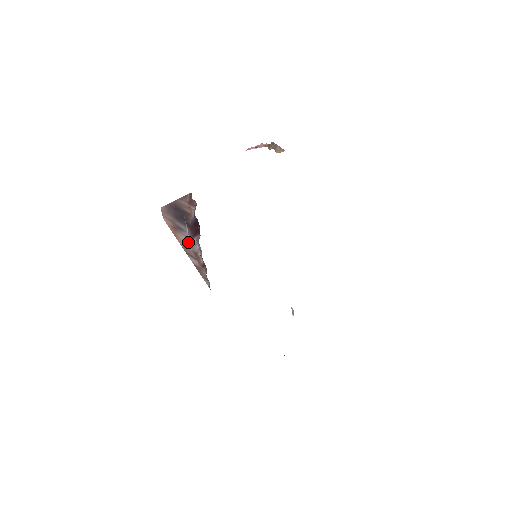
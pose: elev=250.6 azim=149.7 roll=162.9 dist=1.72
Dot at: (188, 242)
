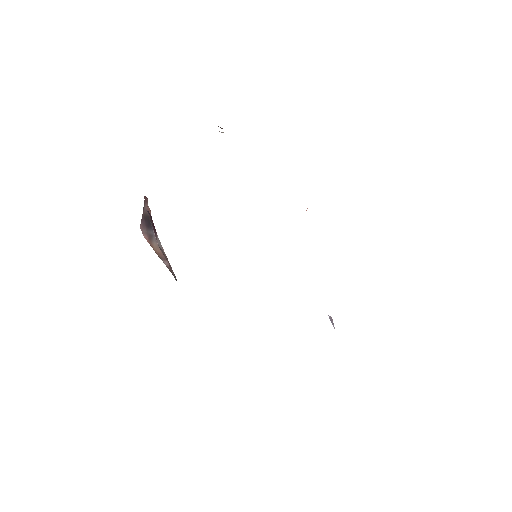
Dot at: (157, 245)
